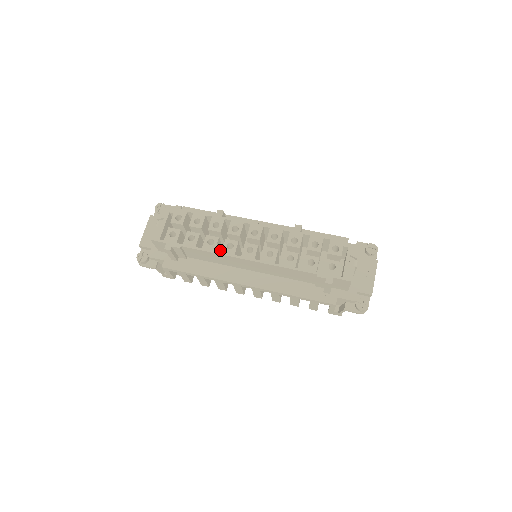
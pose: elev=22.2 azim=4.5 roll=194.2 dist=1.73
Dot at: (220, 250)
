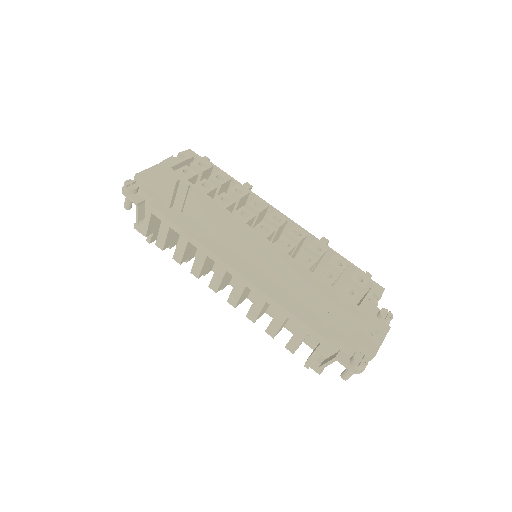
Dot at: occluded
